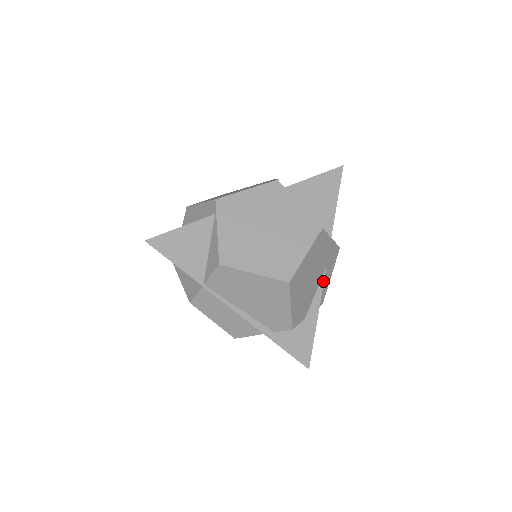
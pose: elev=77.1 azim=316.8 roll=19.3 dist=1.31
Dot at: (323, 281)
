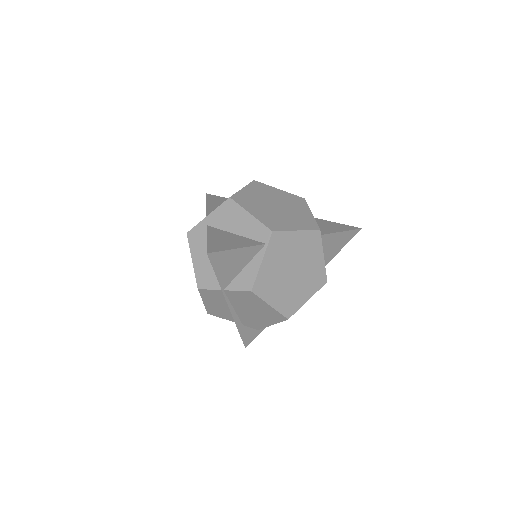
Dot at: occluded
